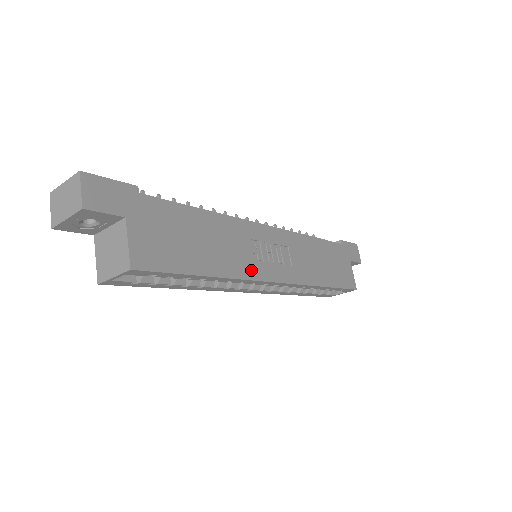
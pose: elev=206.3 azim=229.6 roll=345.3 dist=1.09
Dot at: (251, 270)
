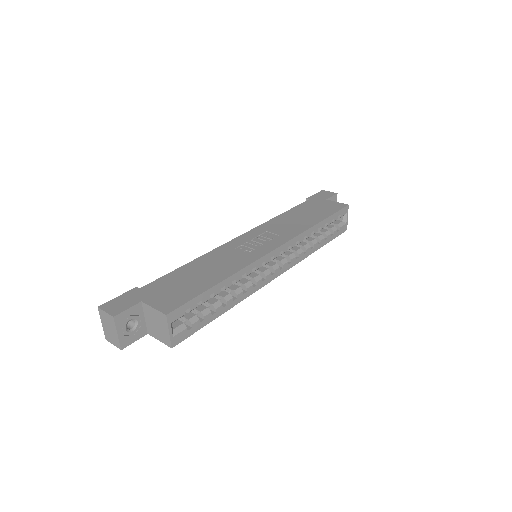
Dot at: (249, 259)
